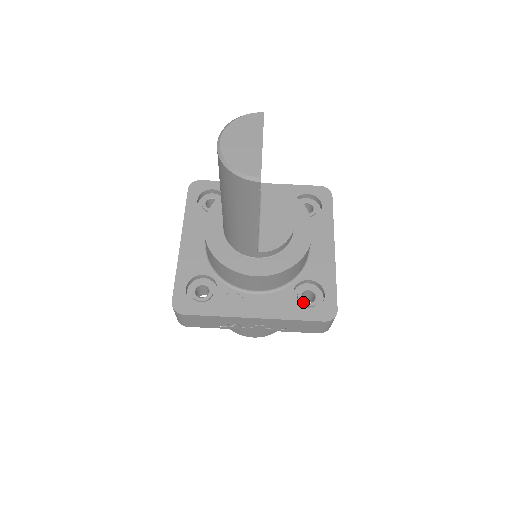
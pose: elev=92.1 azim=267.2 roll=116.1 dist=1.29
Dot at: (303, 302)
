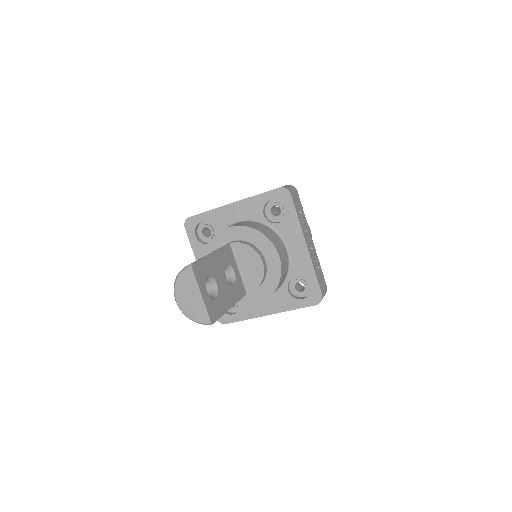
Dot at: (297, 293)
